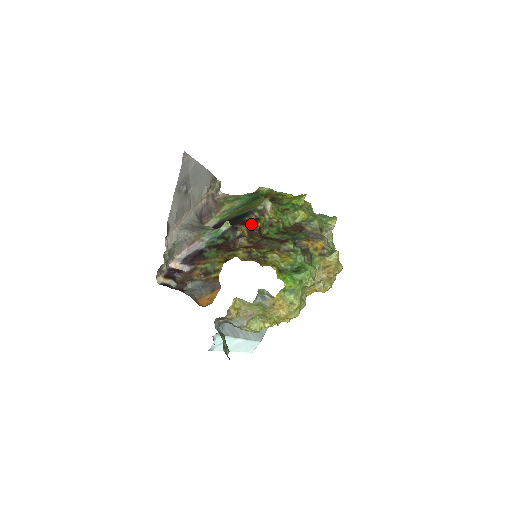
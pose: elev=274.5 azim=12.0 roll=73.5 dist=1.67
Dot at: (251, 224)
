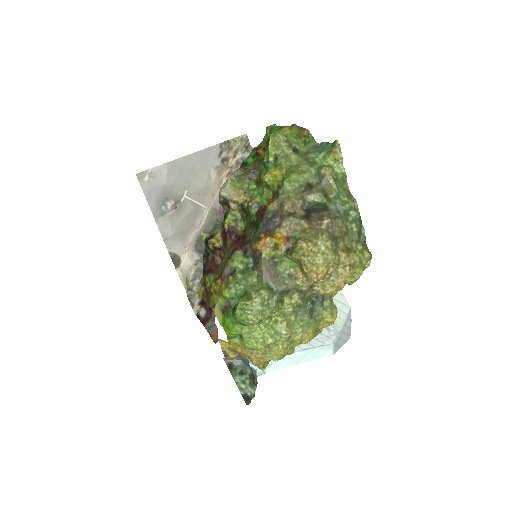
Dot at: occluded
